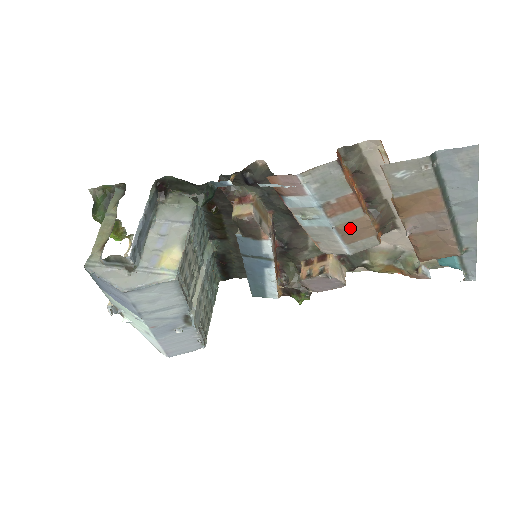
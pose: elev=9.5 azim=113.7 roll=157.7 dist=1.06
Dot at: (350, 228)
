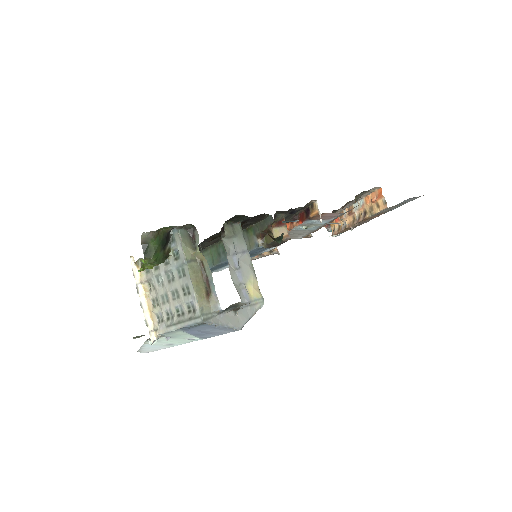
Dot at: occluded
